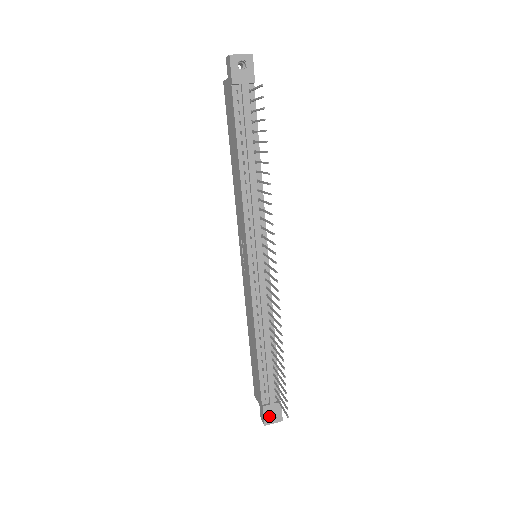
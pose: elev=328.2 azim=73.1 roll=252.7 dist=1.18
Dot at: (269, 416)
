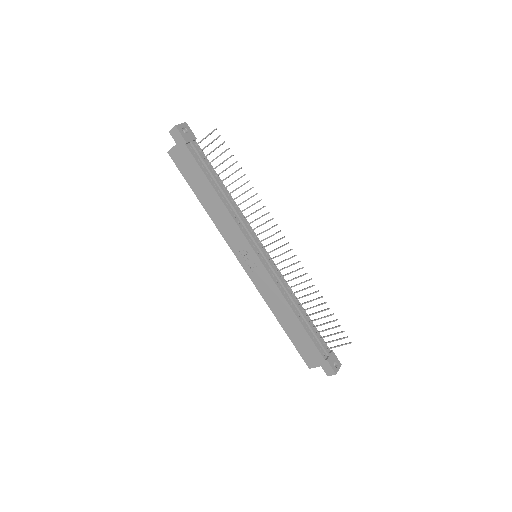
Dot at: (334, 366)
